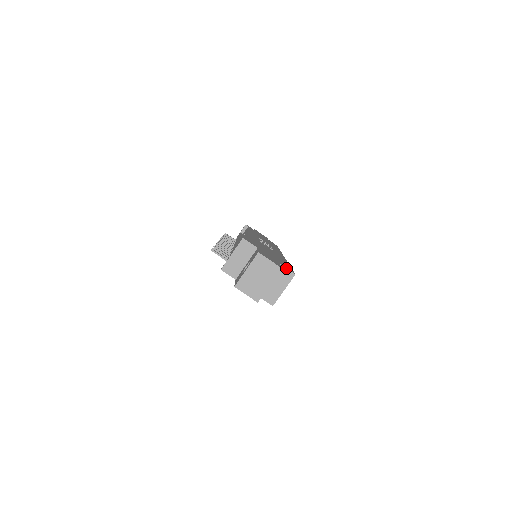
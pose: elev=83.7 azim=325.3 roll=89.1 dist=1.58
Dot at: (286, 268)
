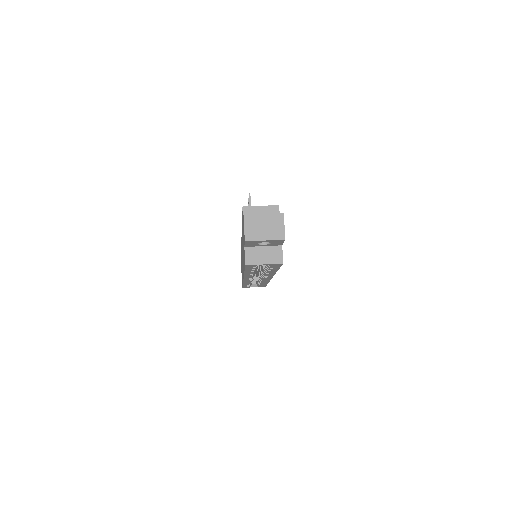
Dot at: occluded
